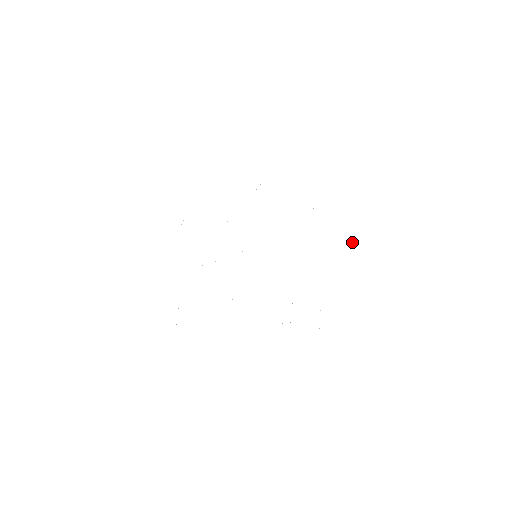
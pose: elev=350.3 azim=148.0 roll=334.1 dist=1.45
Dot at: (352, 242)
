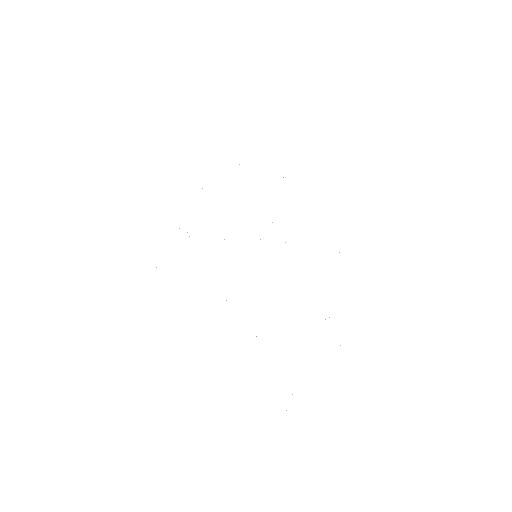
Dot at: occluded
